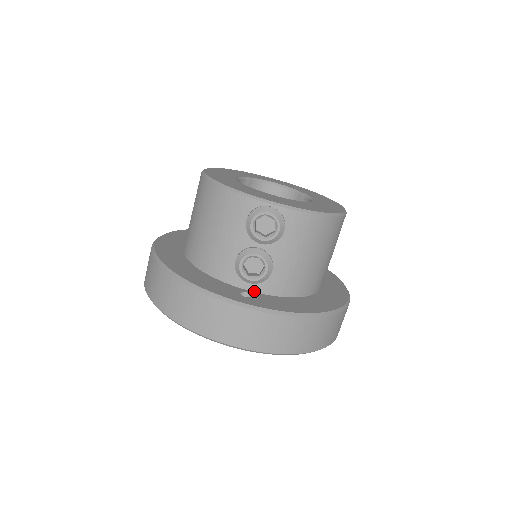
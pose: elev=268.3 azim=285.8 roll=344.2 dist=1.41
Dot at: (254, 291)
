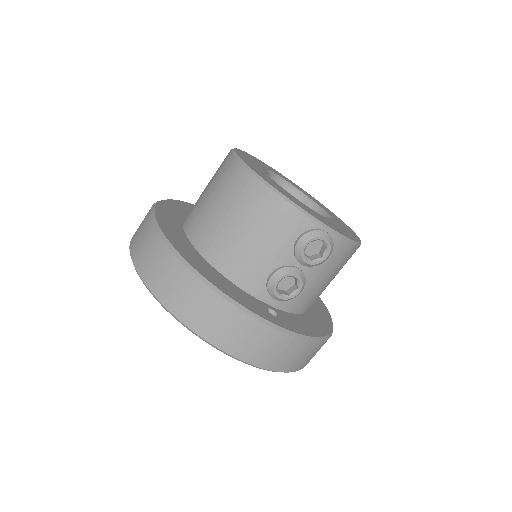
Dot at: (275, 307)
